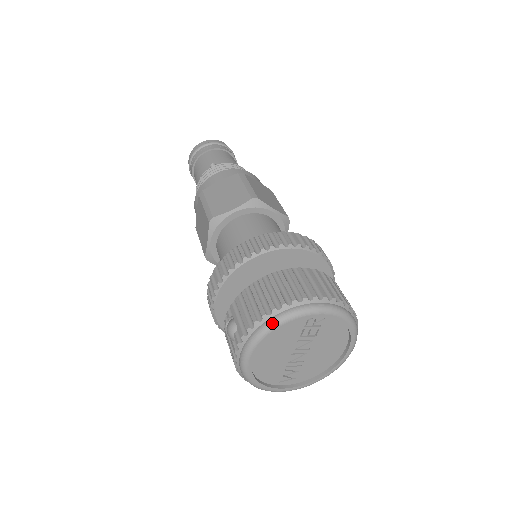
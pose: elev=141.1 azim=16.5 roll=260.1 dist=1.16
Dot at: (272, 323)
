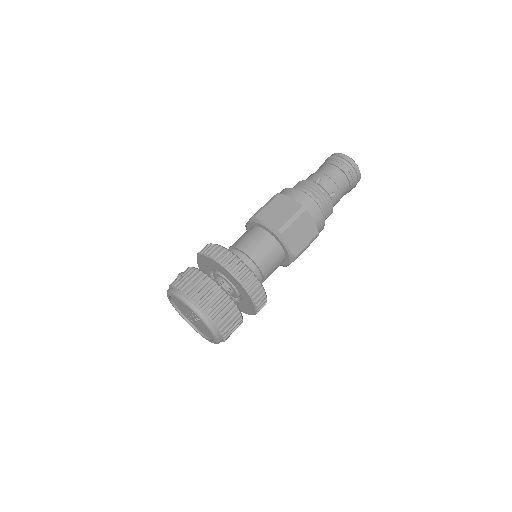
Dot at: (178, 295)
